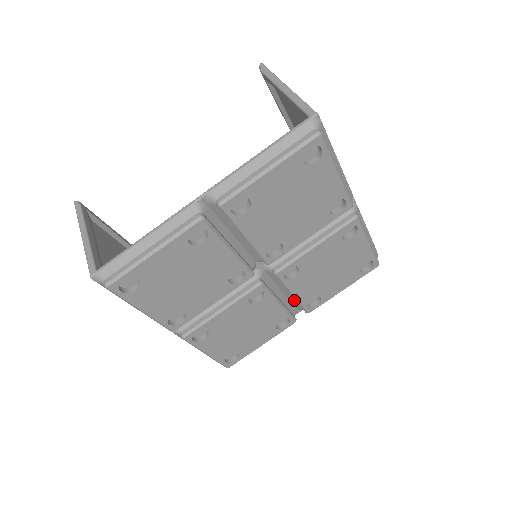
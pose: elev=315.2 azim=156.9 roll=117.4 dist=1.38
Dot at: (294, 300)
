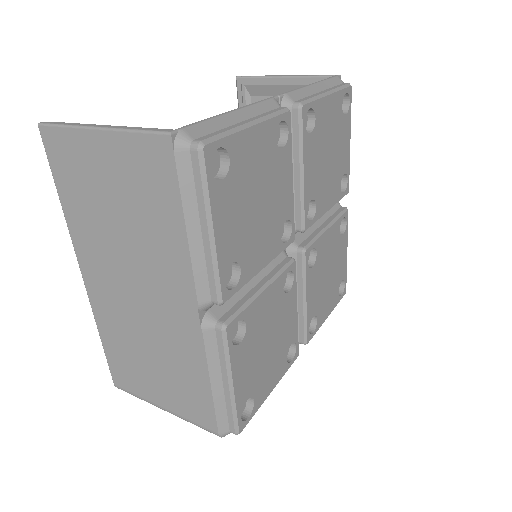
Dot at: occluded
